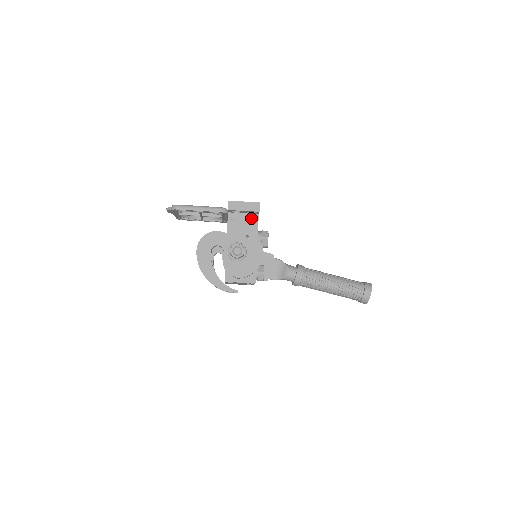
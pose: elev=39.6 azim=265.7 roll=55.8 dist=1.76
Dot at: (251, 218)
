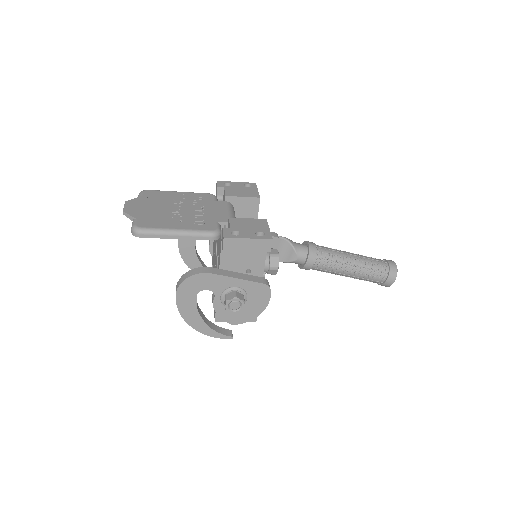
Dot at: occluded
